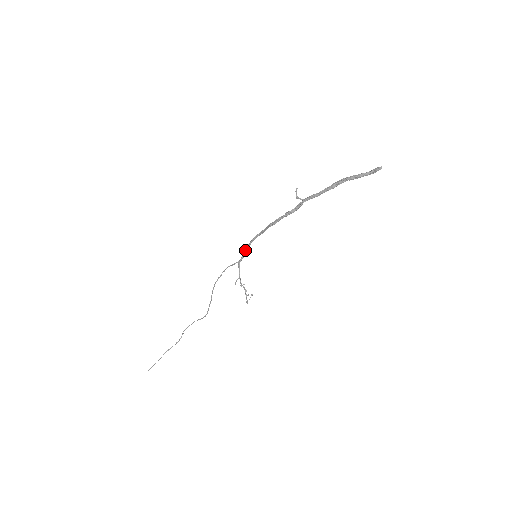
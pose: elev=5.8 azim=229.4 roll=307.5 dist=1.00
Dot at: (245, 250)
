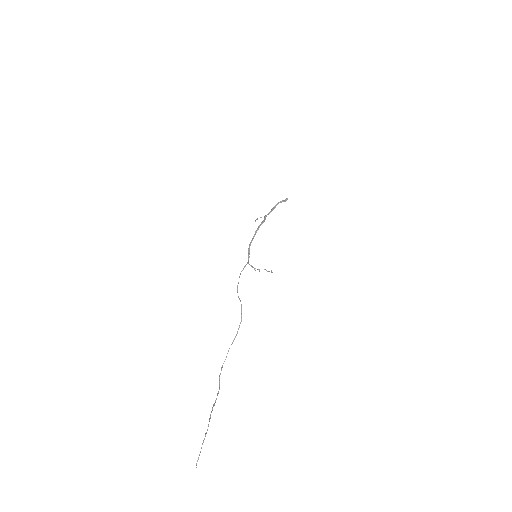
Dot at: (248, 253)
